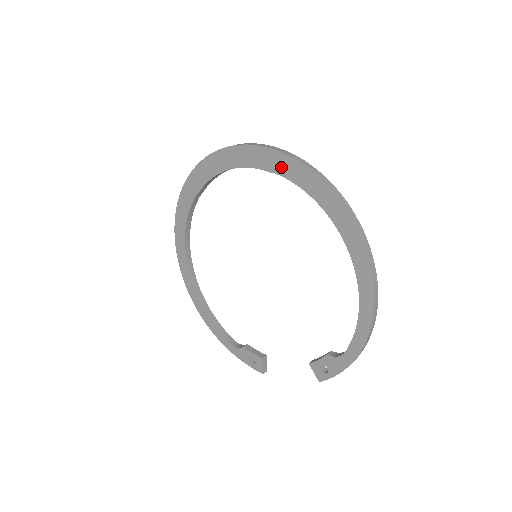
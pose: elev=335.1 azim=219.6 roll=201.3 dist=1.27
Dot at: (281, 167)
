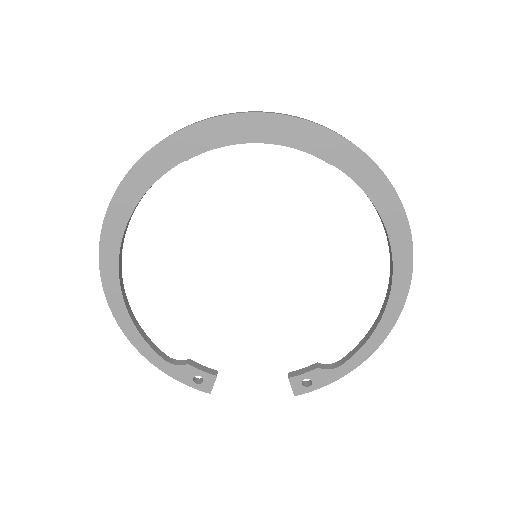
Dot at: (347, 161)
